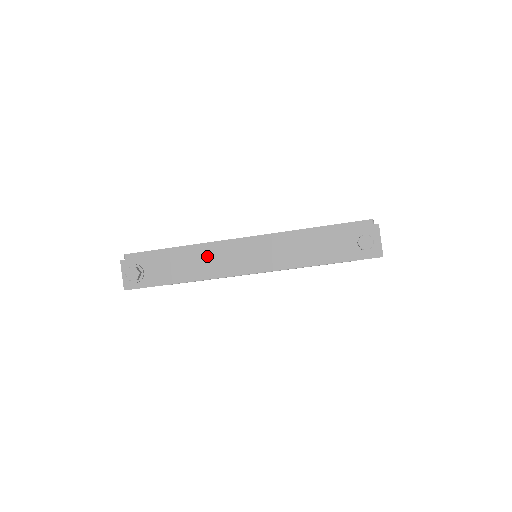
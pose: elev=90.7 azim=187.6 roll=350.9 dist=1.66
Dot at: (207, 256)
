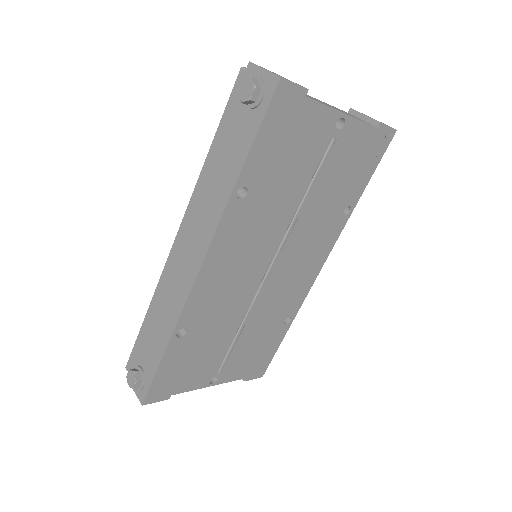
Dot at: (166, 293)
